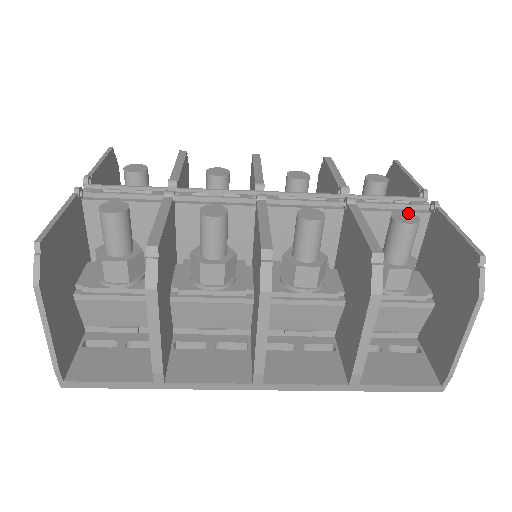
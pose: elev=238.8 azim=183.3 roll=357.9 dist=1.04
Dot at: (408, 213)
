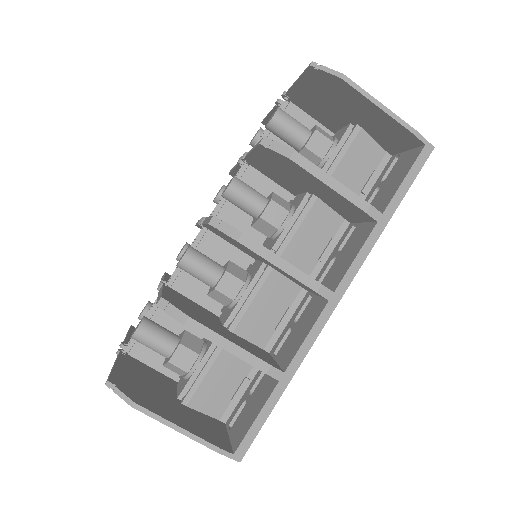
Dot at: (272, 115)
